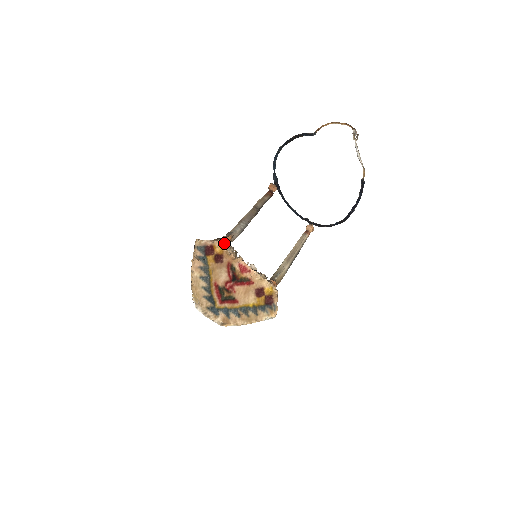
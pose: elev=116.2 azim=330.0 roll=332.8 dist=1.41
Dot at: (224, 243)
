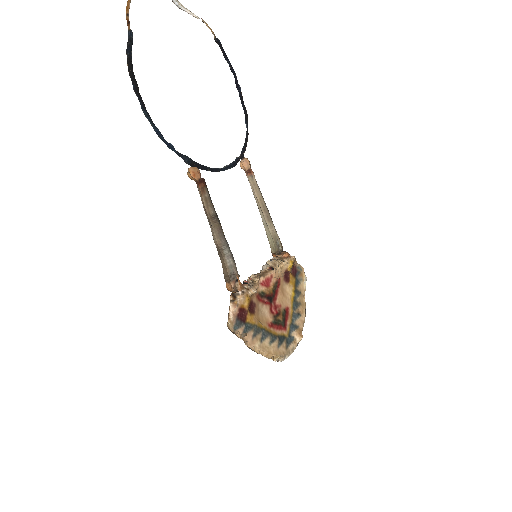
Dot at: (245, 292)
